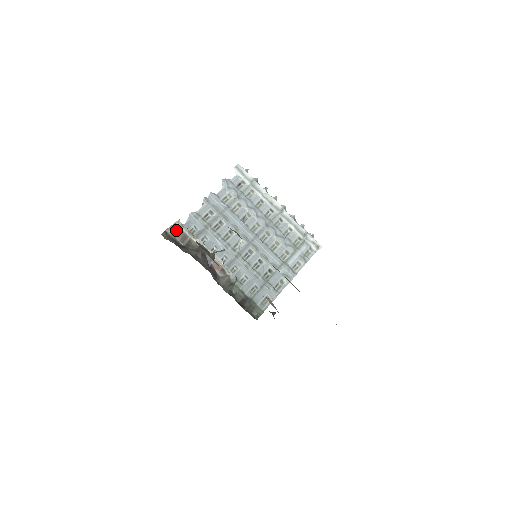
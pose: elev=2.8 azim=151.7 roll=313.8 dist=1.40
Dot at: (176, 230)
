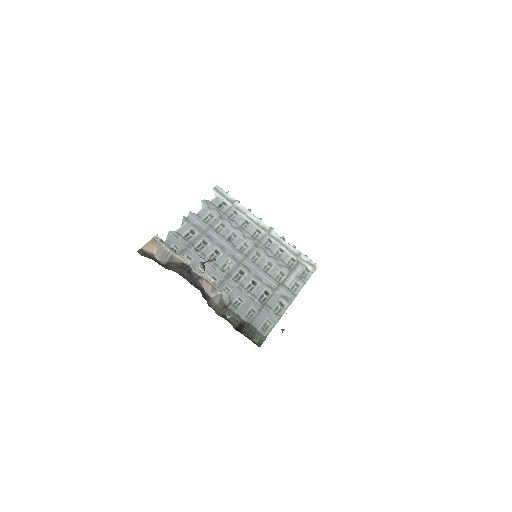
Dot at: (154, 247)
